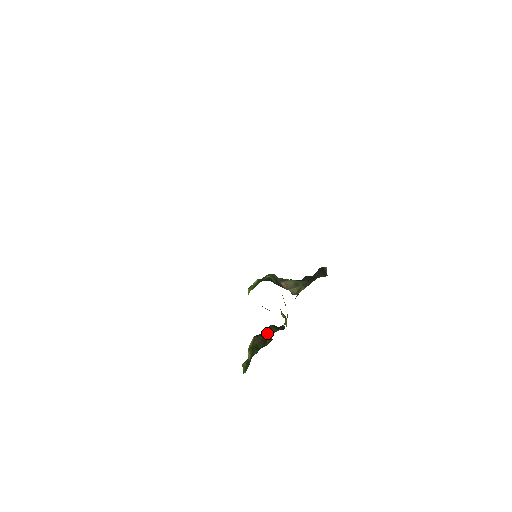
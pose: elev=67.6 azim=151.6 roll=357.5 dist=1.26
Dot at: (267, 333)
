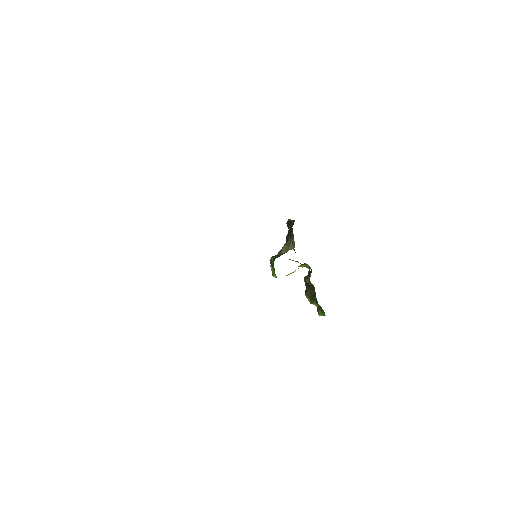
Dot at: (308, 283)
